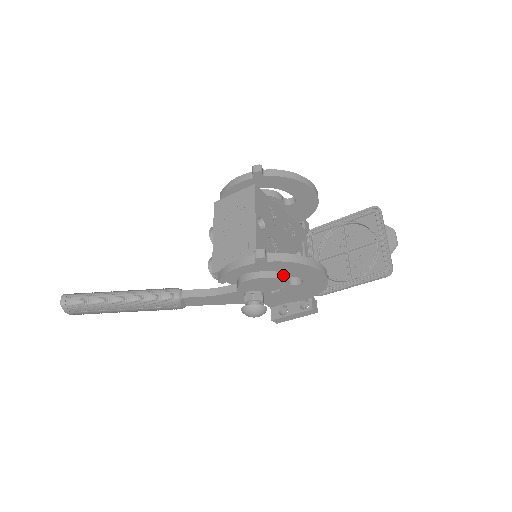
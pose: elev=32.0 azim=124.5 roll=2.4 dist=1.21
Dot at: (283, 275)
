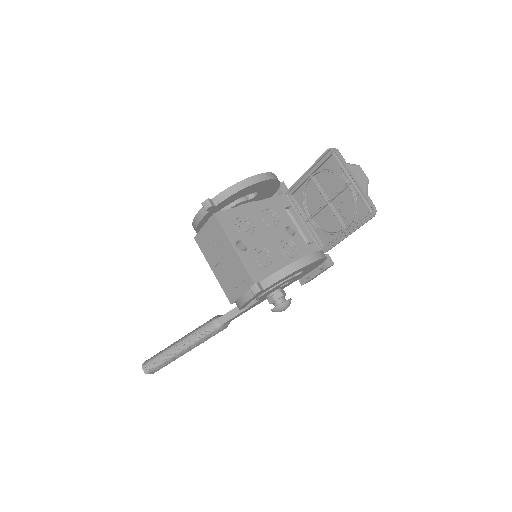
Dot at: occluded
